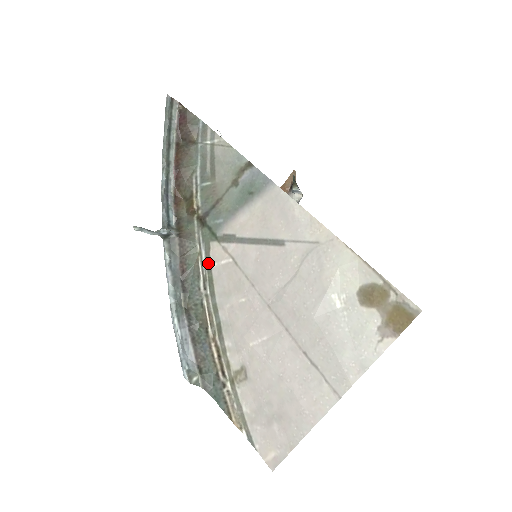
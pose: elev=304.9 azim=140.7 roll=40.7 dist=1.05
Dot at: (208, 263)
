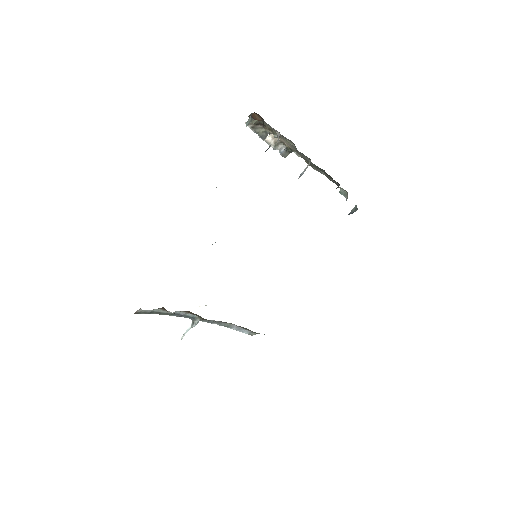
Dot at: occluded
